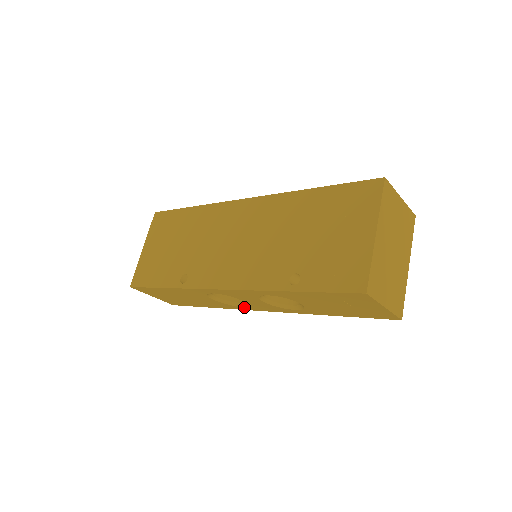
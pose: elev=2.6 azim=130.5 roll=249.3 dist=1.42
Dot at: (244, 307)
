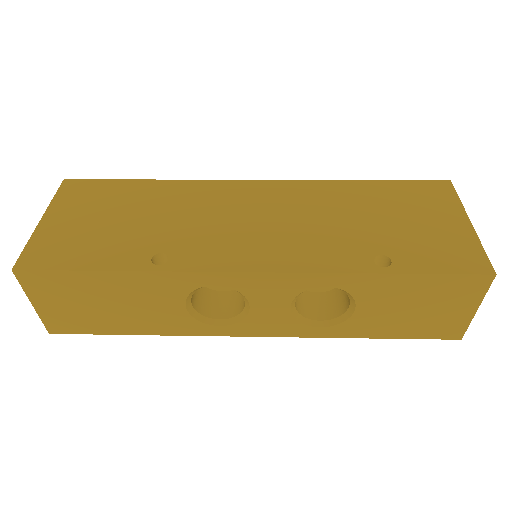
Dot at: (225, 327)
